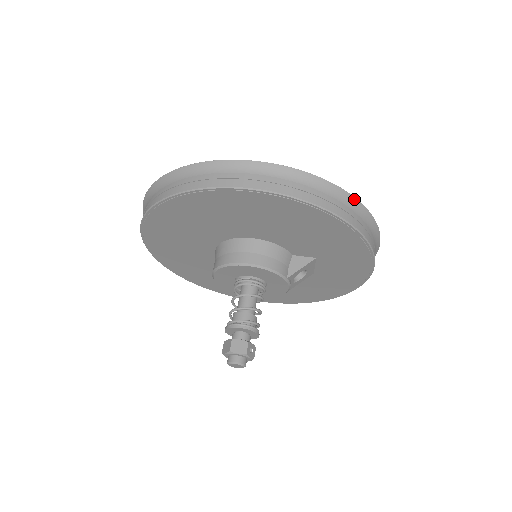
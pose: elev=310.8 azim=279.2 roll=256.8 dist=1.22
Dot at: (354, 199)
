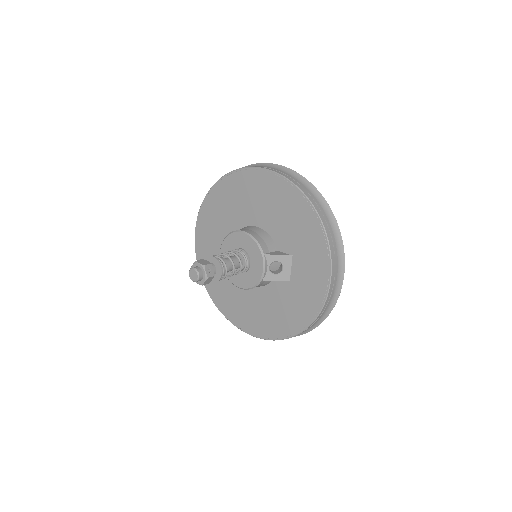
Dot at: (326, 203)
